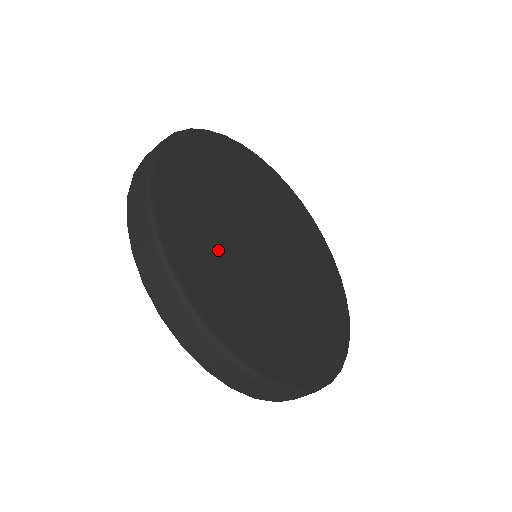
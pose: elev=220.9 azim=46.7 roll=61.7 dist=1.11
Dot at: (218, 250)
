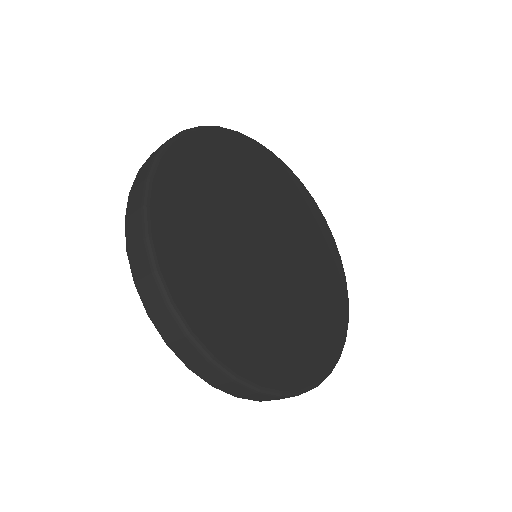
Dot at: (207, 221)
